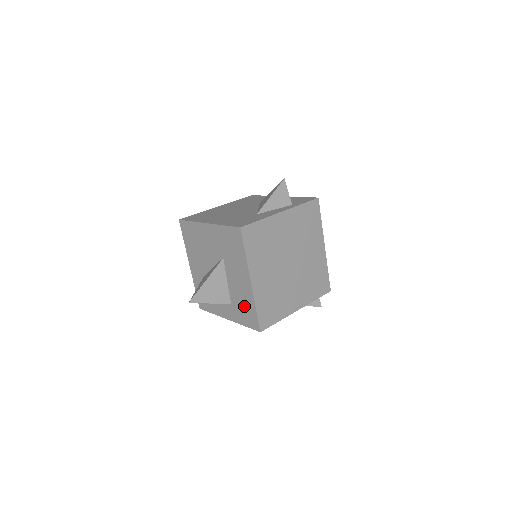
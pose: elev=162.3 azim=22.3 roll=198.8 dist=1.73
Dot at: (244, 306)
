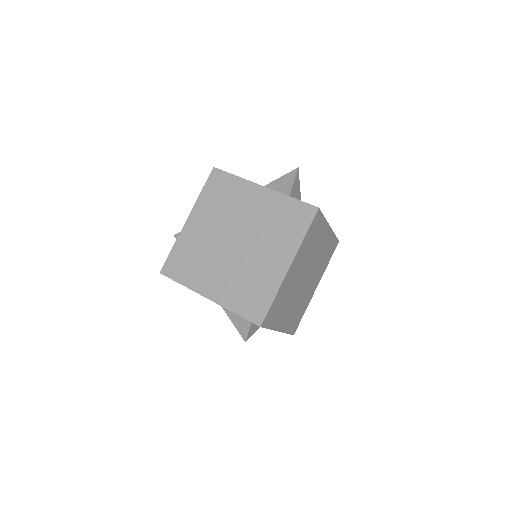
Dot at: occluded
